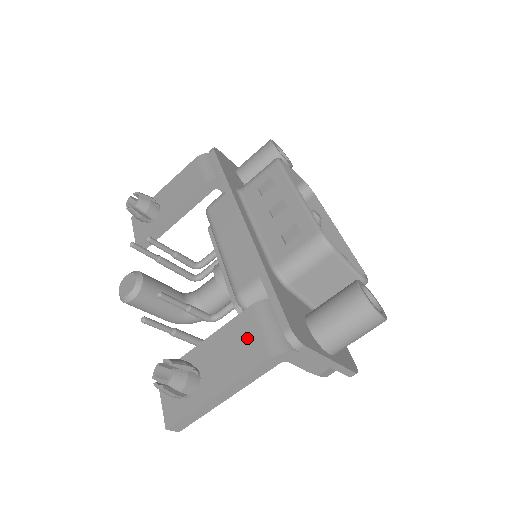
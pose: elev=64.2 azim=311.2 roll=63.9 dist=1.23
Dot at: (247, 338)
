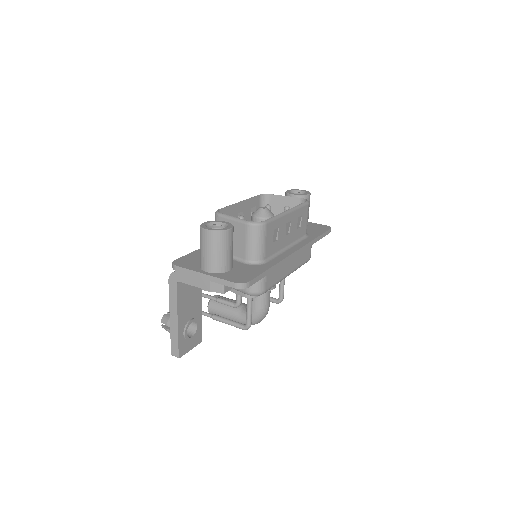
Dot at: occluded
